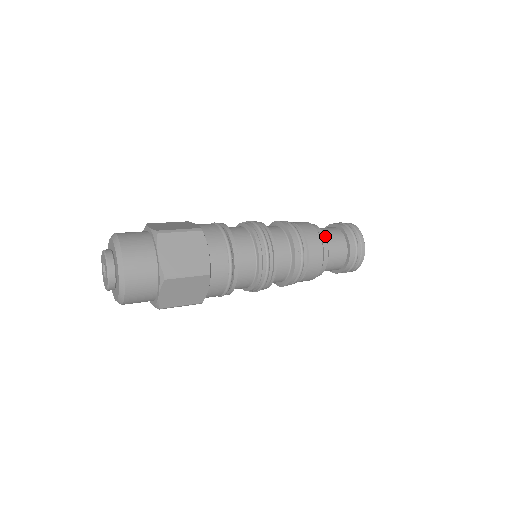
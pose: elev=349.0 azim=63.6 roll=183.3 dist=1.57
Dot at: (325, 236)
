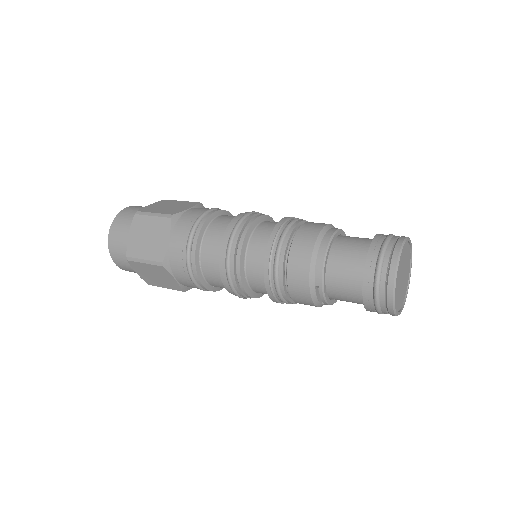
Dot at: (345, 236)
